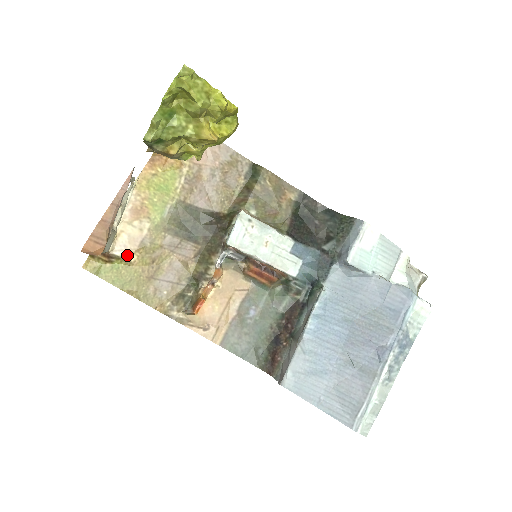
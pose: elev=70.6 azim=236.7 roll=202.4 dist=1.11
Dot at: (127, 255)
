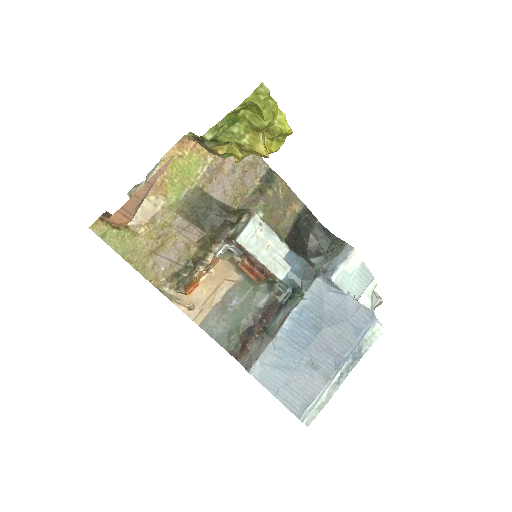
Dot at: (136, 226)
